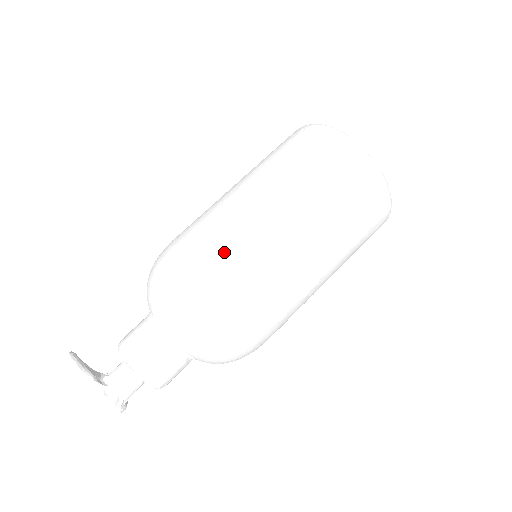
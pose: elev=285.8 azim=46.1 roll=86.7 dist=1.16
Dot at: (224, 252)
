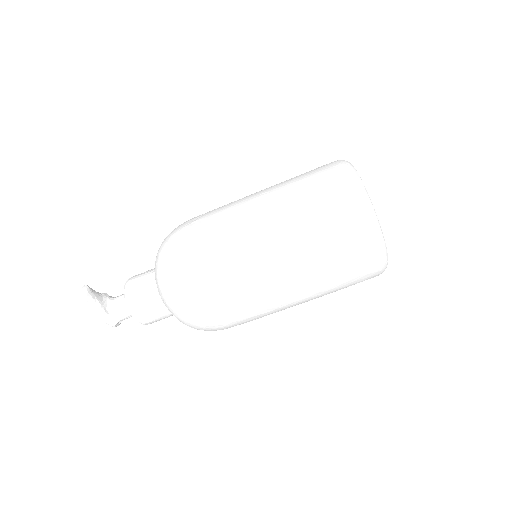
Dot at: (229, 292)
